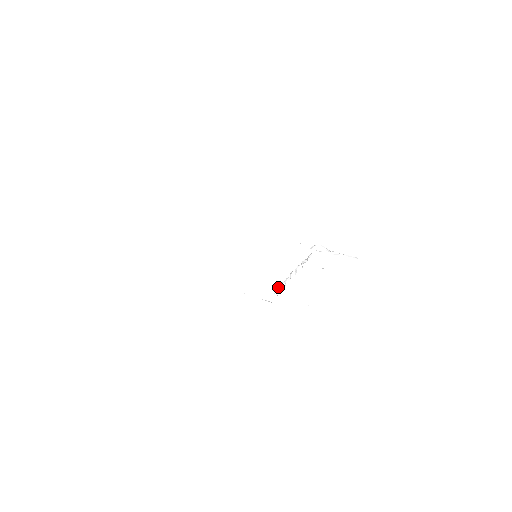
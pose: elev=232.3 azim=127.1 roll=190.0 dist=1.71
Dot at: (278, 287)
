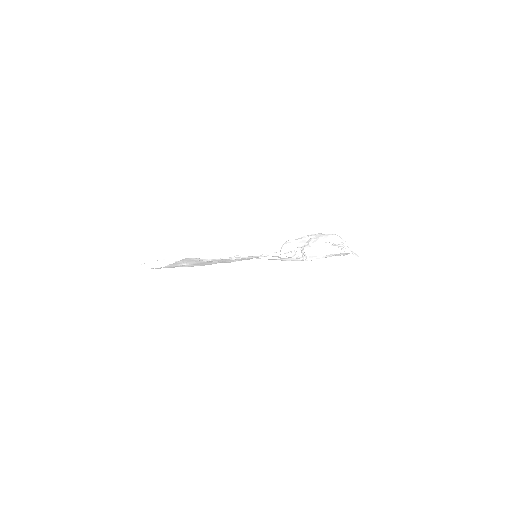
Dot at: occluded
